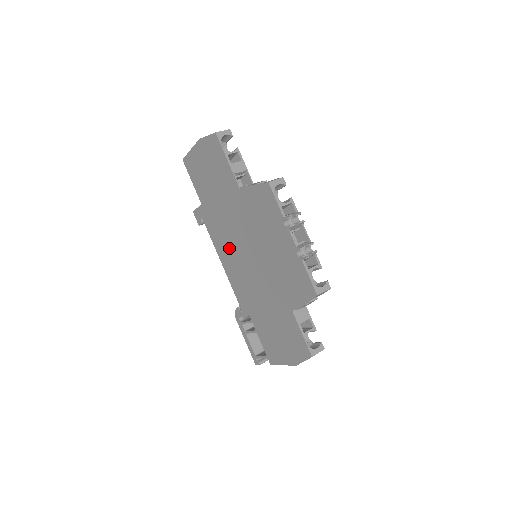
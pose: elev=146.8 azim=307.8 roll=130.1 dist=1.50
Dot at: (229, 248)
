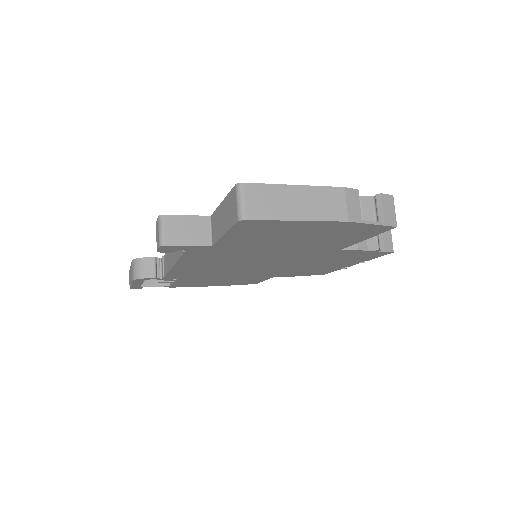
Dot at: (222, 264)
